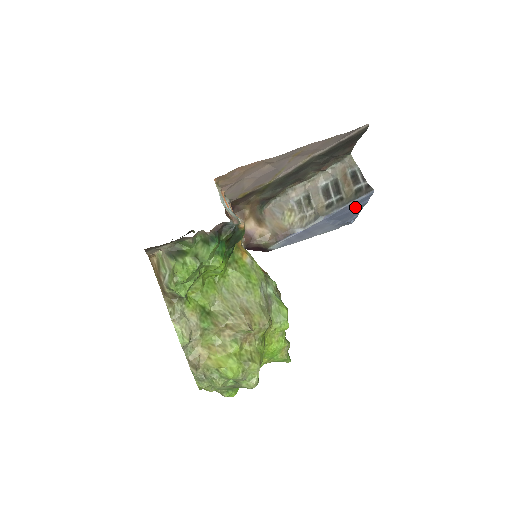
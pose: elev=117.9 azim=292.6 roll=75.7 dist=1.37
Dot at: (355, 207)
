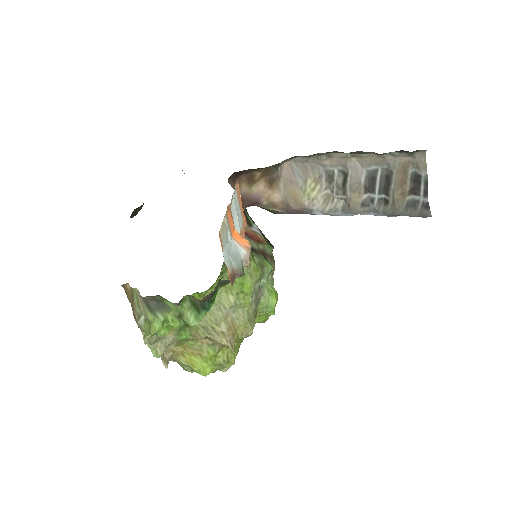
Dot at: occluded
